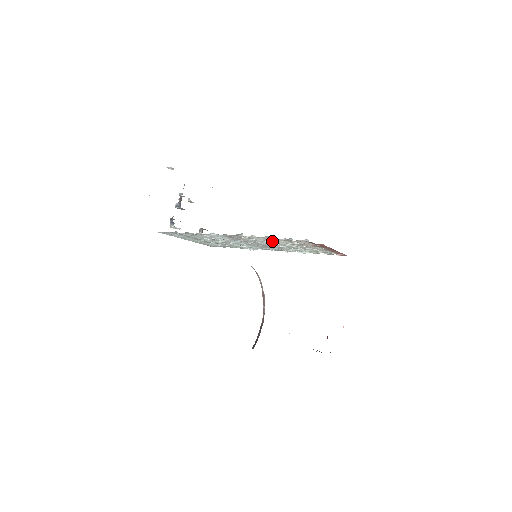
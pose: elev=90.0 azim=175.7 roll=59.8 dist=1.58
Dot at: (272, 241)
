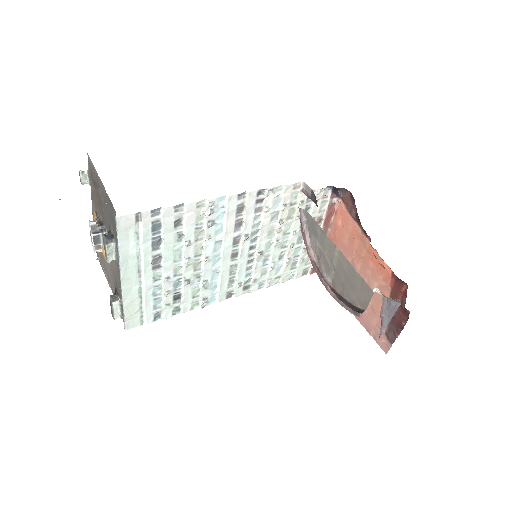
Dot at: (284, 214)
